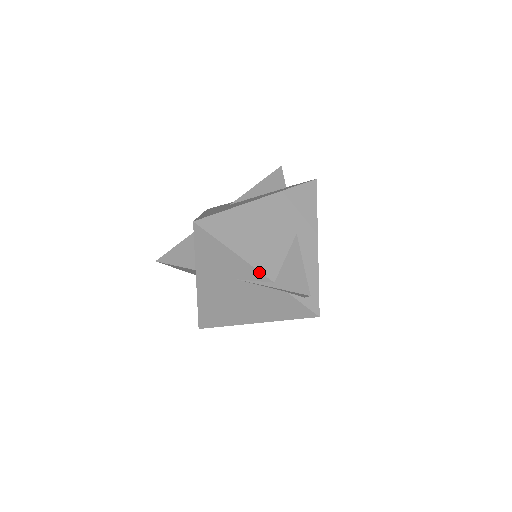
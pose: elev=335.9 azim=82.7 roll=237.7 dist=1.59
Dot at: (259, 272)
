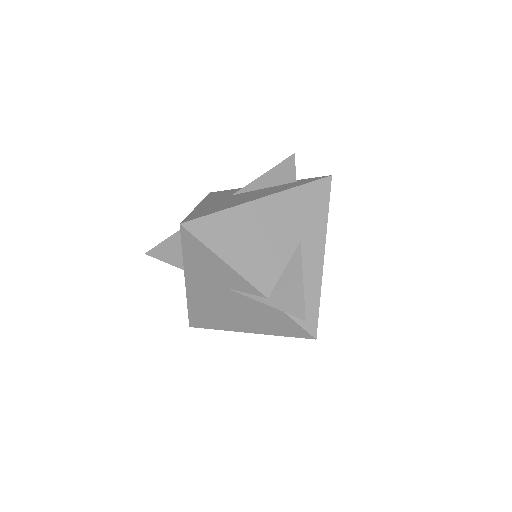
Dot at: (251, 285)
